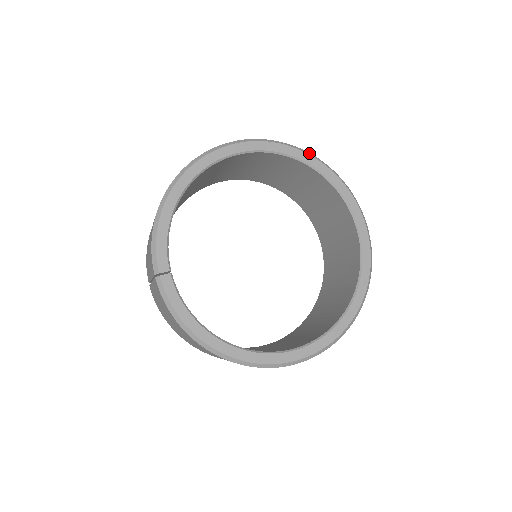
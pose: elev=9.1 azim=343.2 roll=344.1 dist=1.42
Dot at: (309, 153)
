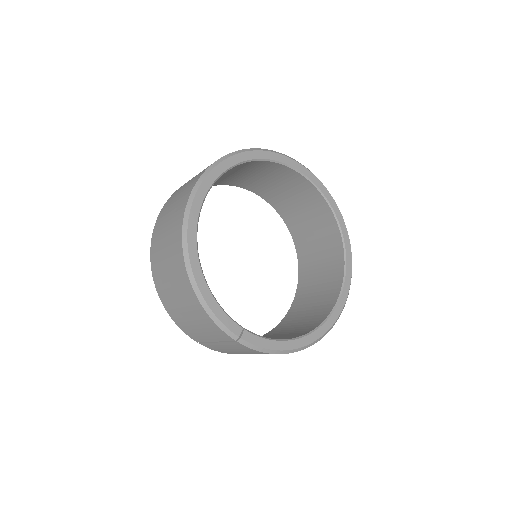
Dot at: (242, 150)
